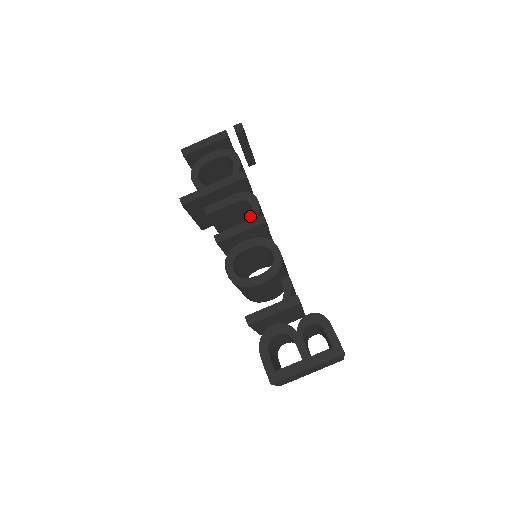
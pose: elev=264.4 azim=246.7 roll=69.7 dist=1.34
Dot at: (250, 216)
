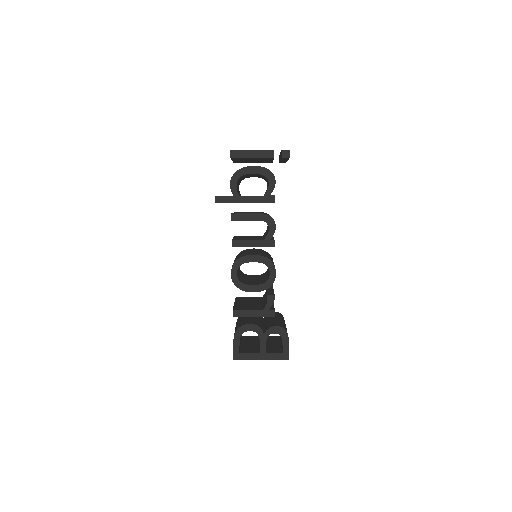
Dot at: occluded
